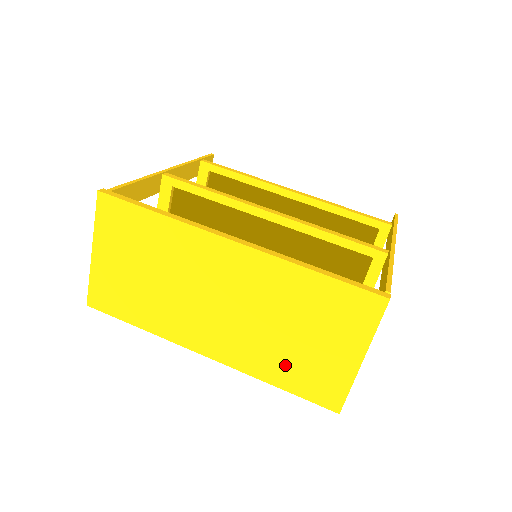
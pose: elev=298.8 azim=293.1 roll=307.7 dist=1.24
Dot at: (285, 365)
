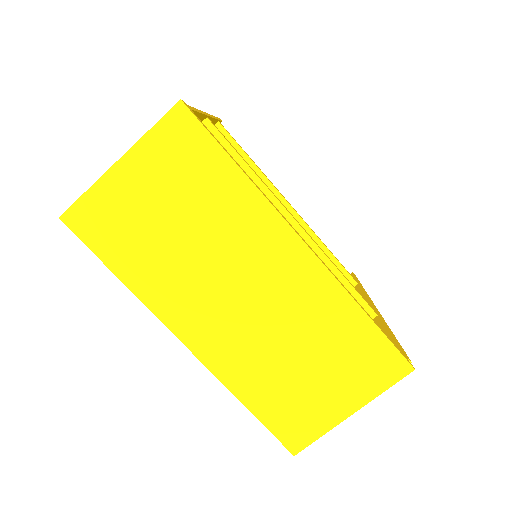
Dot at: (272, 389)
